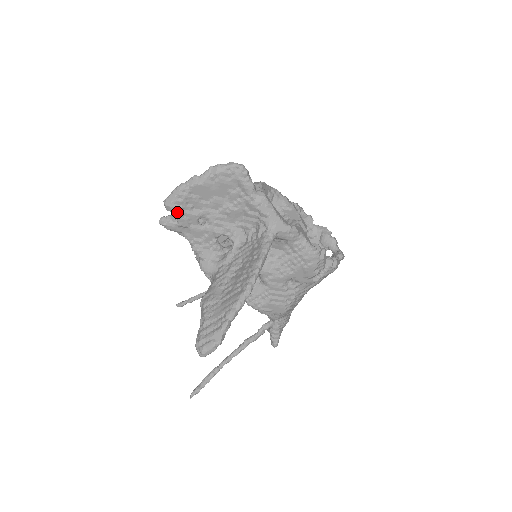
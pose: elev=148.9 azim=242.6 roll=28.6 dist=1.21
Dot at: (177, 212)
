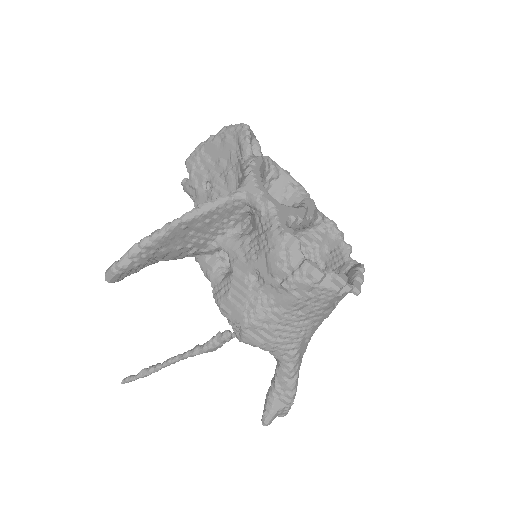
Dot at: (190, 169)
